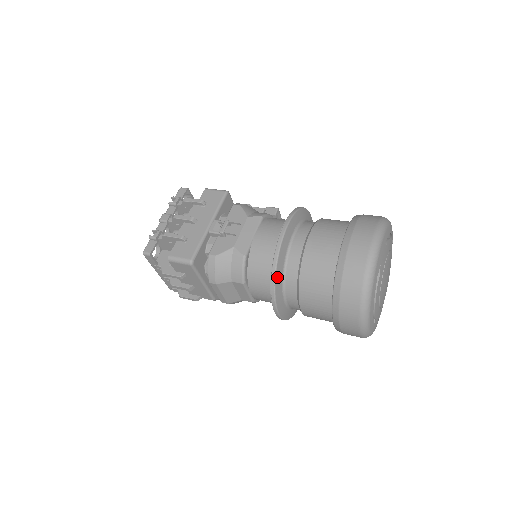
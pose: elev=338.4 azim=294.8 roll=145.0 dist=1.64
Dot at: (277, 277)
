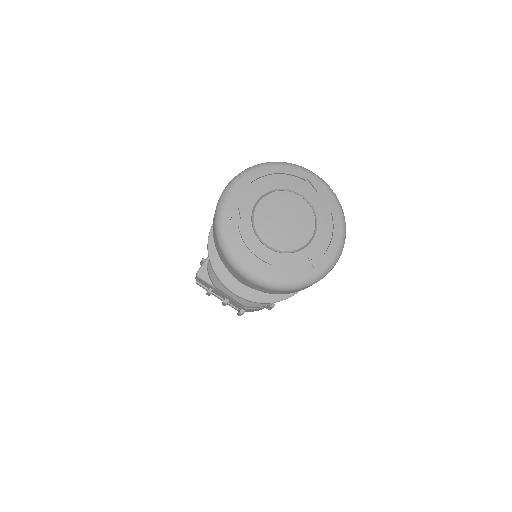
Dot at: (212, 258)
